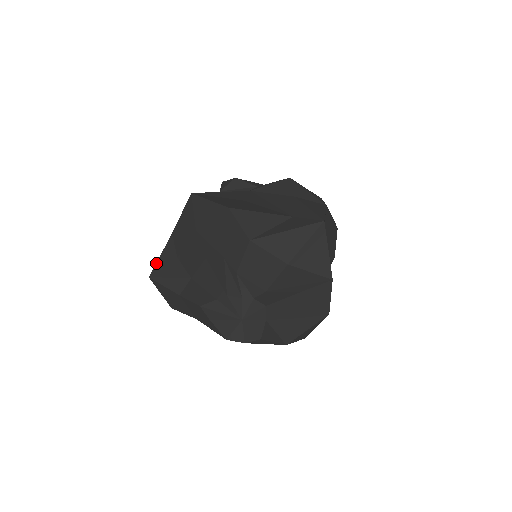
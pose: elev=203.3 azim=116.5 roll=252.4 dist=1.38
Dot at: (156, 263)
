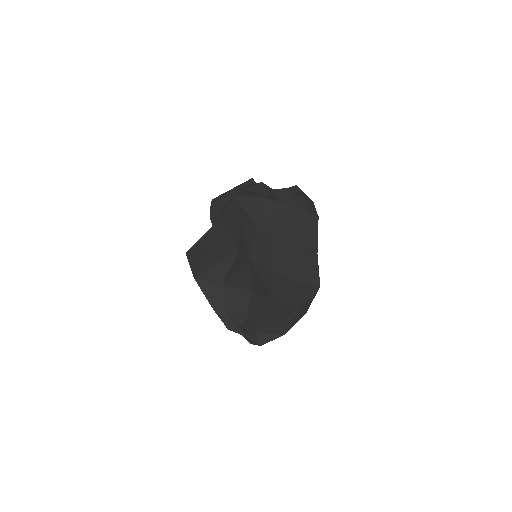
Dot at: occluded
